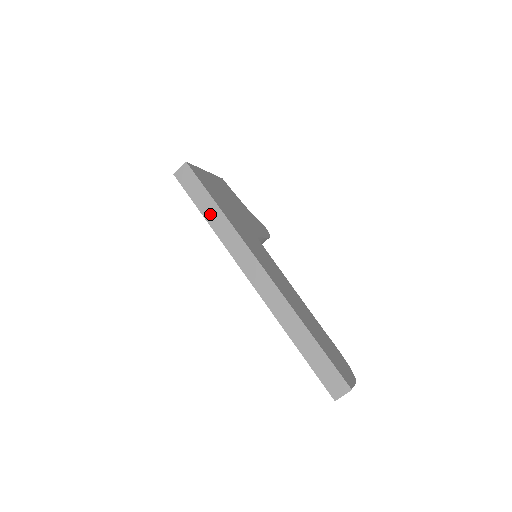
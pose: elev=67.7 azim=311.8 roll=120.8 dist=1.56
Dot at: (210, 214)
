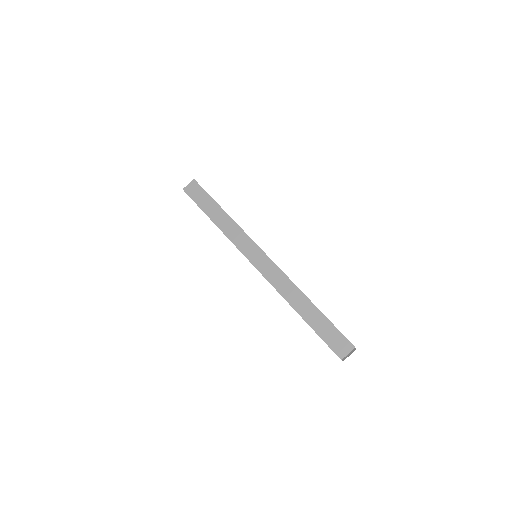
Dot at: (217, 217)
